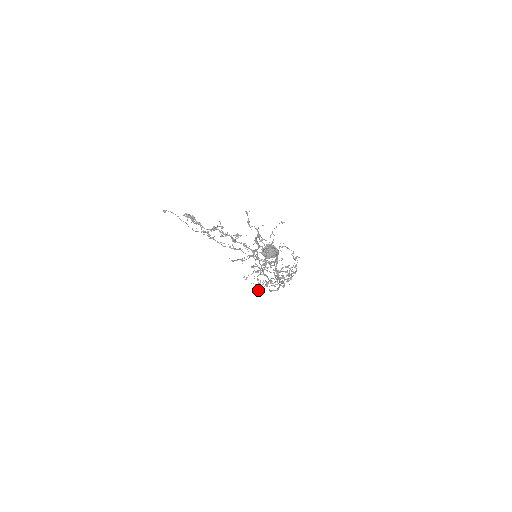
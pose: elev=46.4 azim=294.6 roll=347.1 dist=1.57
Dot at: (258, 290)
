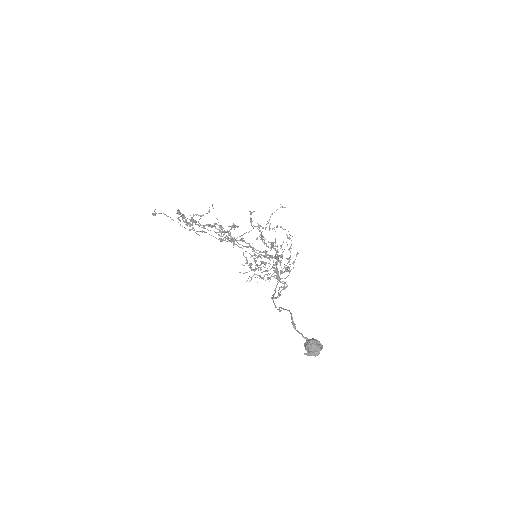
Dot at: occluded
